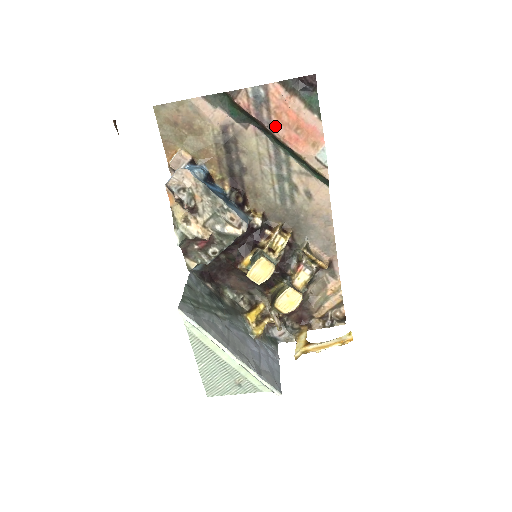
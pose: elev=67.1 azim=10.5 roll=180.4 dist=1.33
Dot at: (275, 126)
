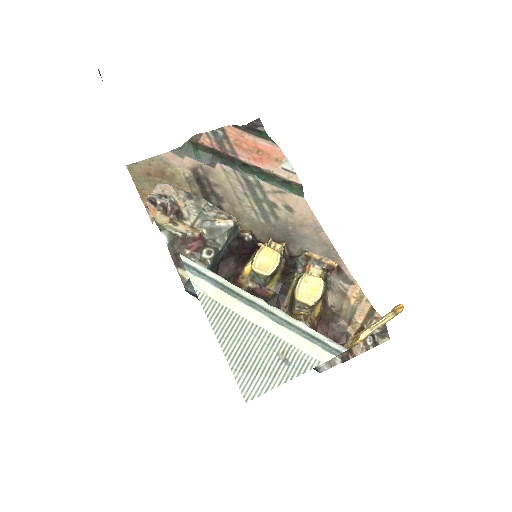
Dot at: (238, 153)
